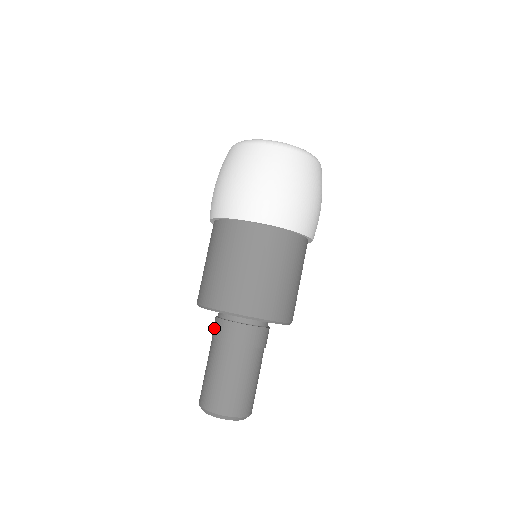
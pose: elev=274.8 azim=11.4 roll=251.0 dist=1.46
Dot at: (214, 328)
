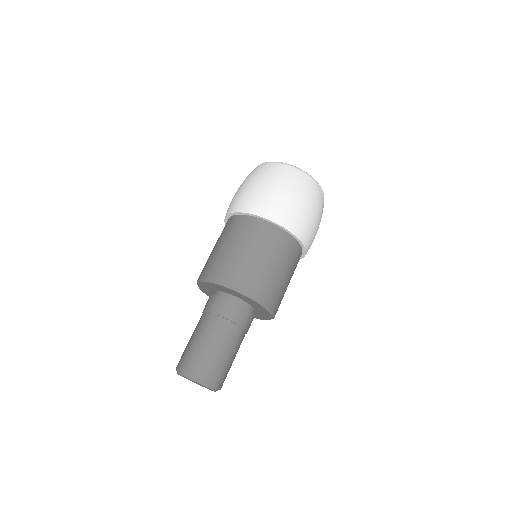
Dot at: (205, 305)
